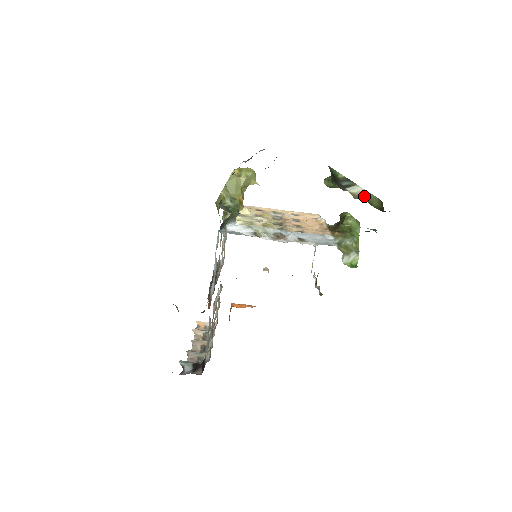
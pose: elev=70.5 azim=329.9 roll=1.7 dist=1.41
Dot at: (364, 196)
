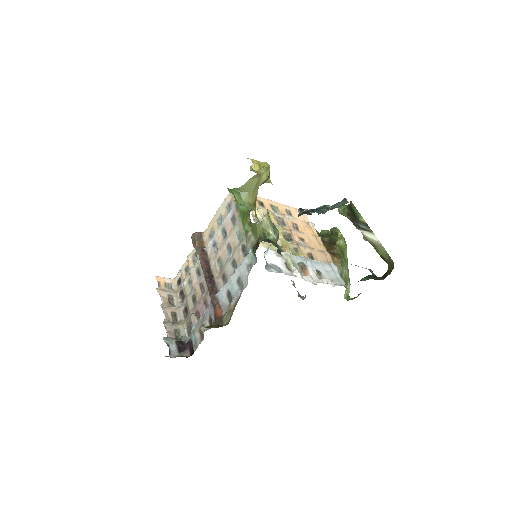
Dot at: (374, 243)
